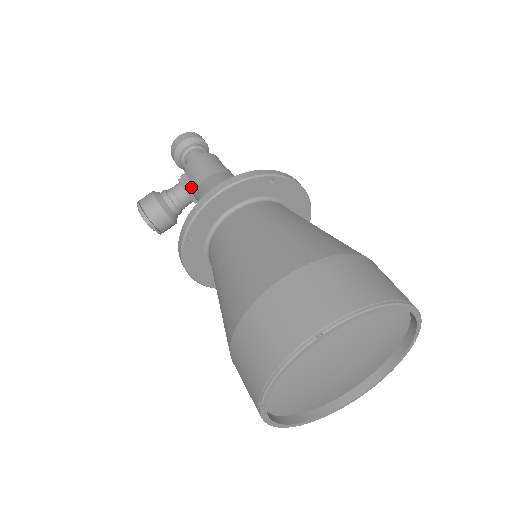
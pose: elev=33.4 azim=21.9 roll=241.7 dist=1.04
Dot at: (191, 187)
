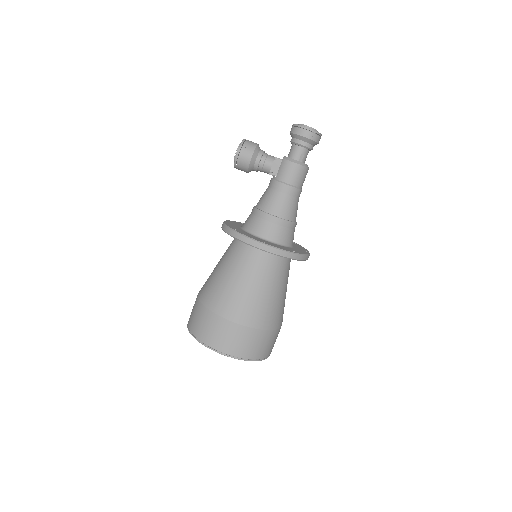
Dot at: (274, 176)
